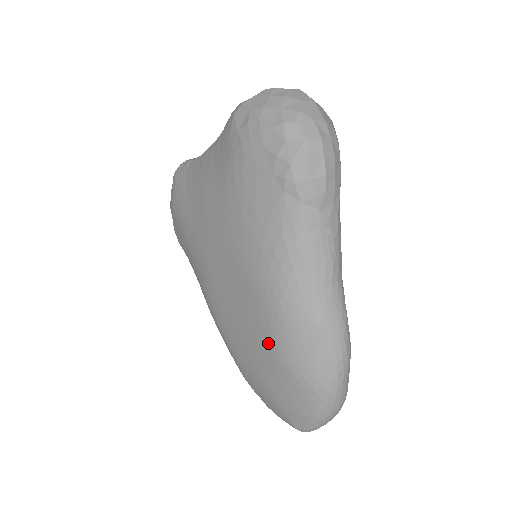
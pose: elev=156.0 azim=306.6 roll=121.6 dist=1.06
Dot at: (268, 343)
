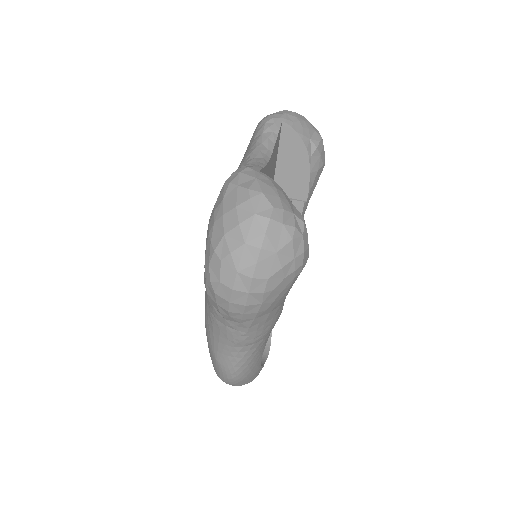
Dot at: occluded
